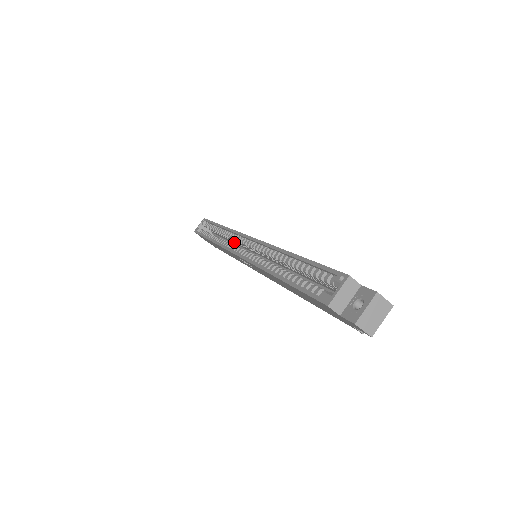
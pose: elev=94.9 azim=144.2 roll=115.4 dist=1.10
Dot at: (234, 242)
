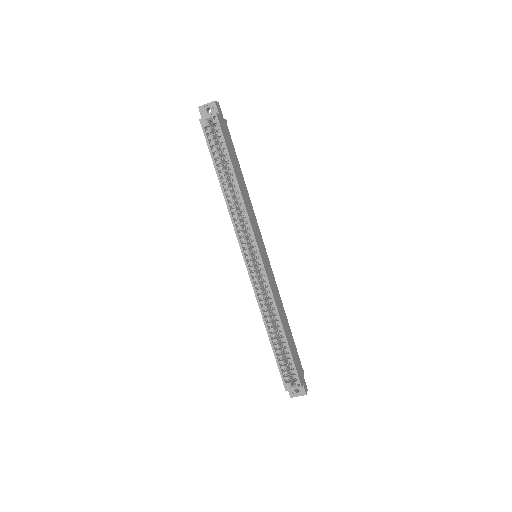
Dot at: occluded
